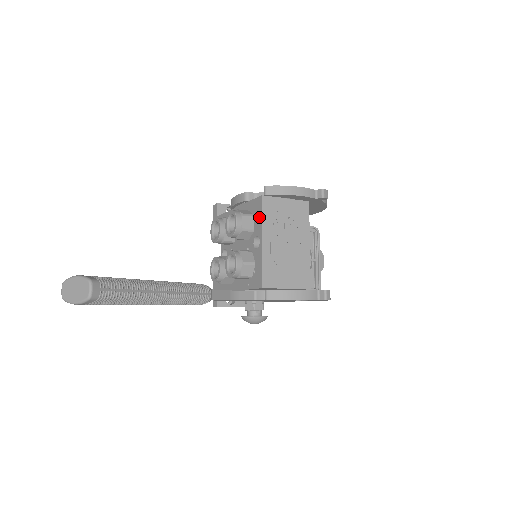
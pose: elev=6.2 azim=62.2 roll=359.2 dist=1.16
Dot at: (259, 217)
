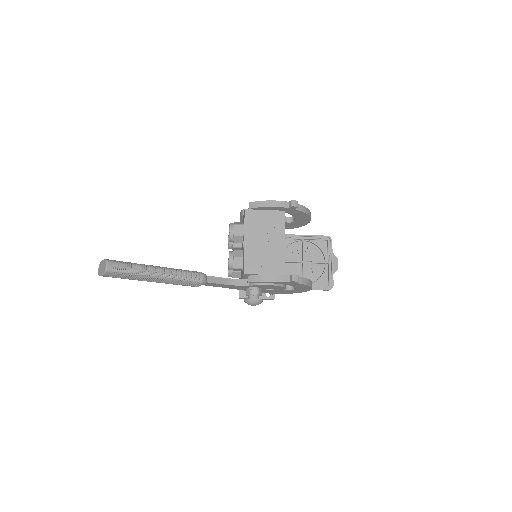
Dot at: (244, 225)
